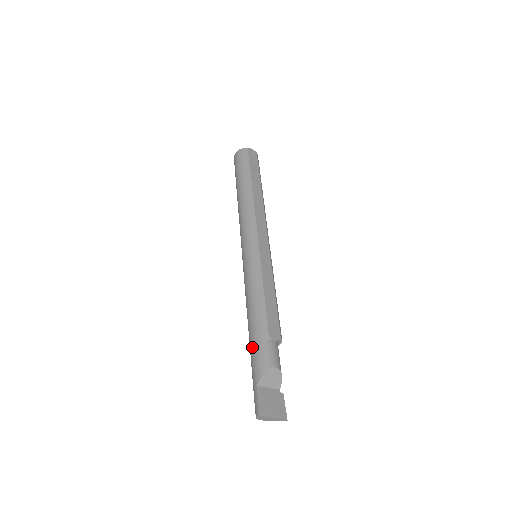
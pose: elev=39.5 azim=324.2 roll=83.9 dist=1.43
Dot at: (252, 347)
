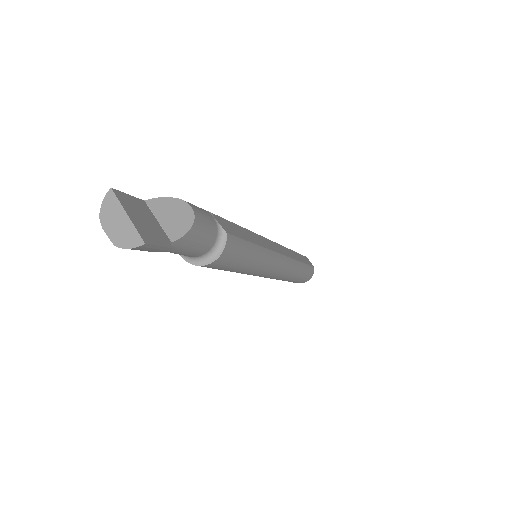
Dot at: occluded
